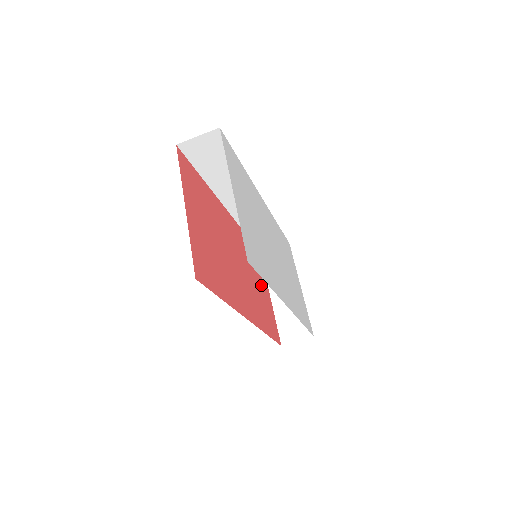
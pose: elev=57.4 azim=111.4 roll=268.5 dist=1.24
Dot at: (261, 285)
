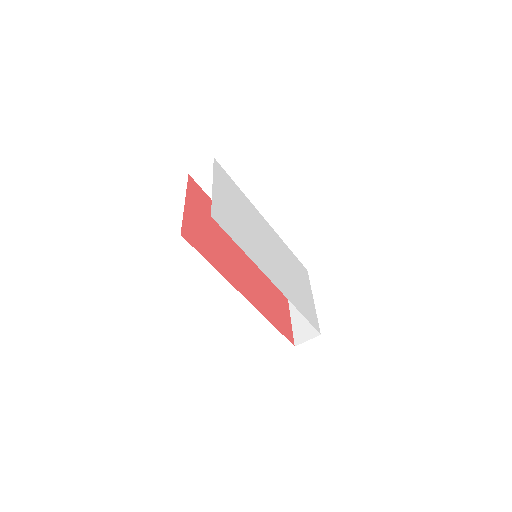
Dot at: (276, 296)
